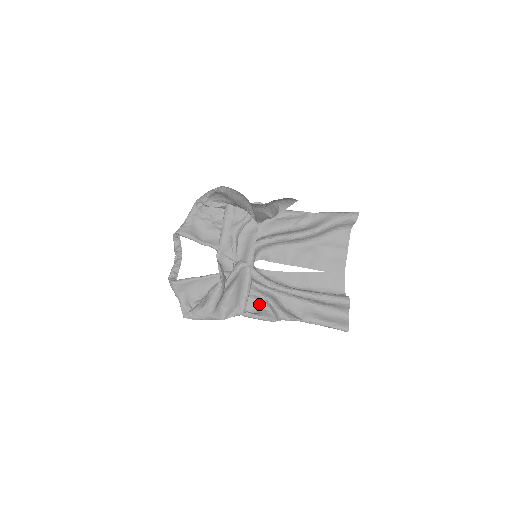
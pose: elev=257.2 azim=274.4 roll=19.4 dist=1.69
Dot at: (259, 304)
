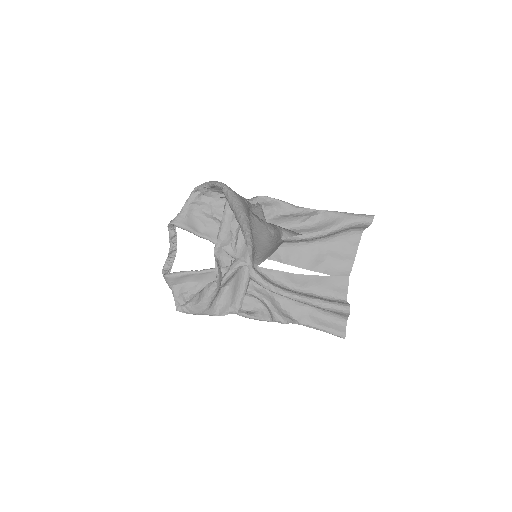
Dot at: (255, 302)
